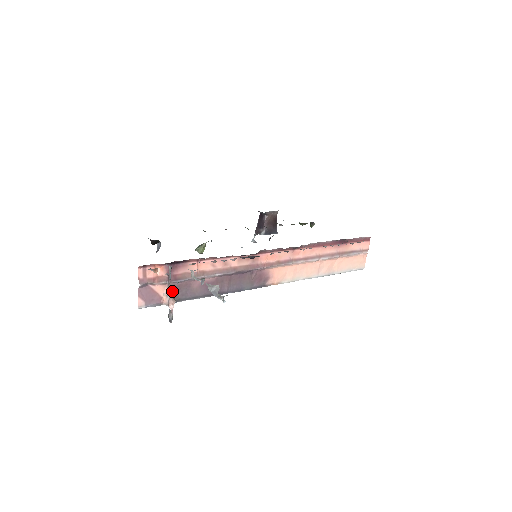
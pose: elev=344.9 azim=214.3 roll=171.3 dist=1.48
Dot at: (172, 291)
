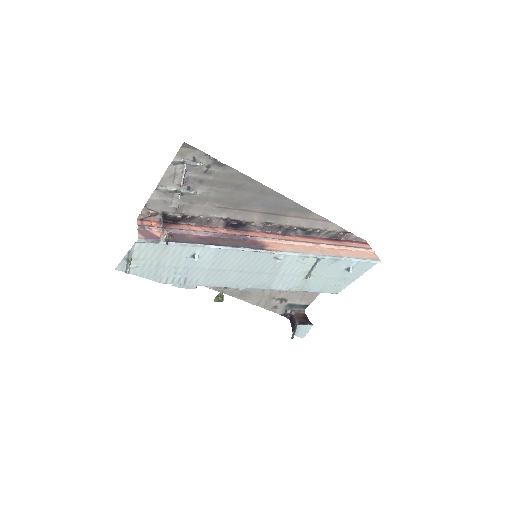
Dot at: occluded
